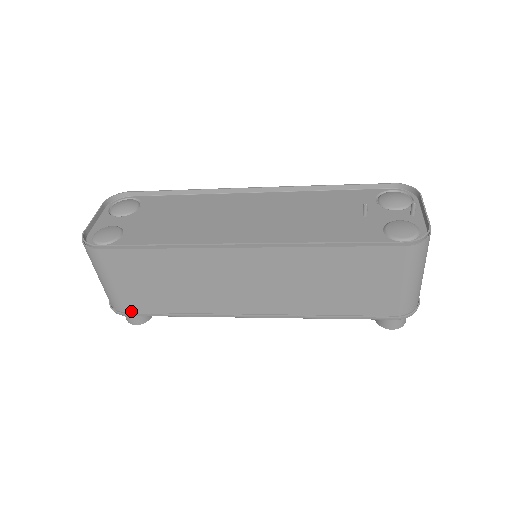
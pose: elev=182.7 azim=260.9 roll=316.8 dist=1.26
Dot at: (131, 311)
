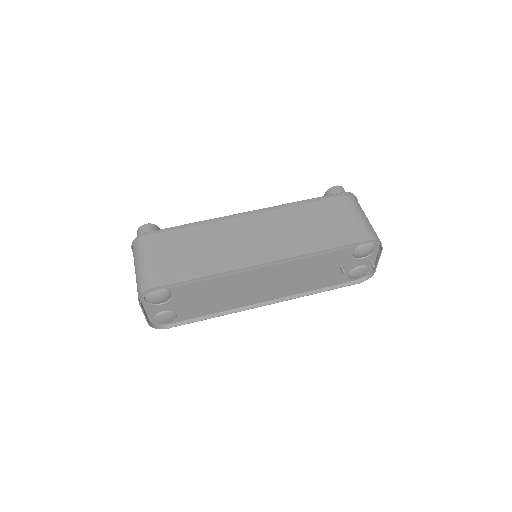
Dot at: occluded
